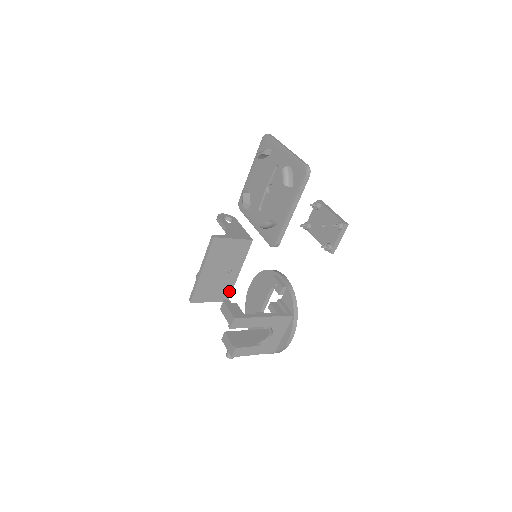
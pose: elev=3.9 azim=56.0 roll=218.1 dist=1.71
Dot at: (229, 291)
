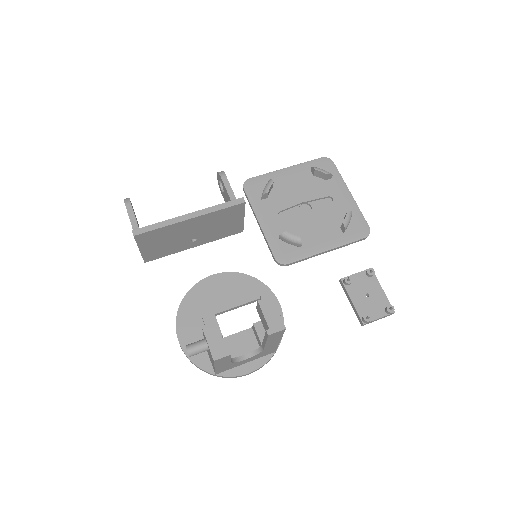
Dot at: (163, 254)
